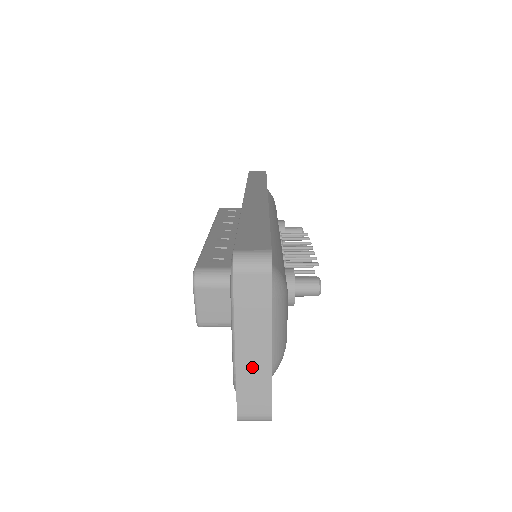
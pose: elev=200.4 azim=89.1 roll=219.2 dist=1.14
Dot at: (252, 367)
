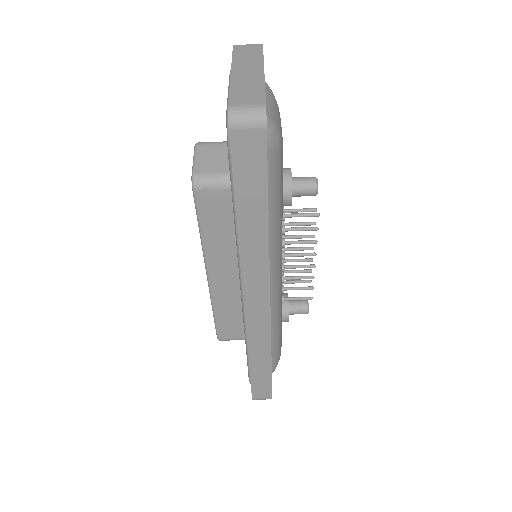
Dot at: (246, 80)
